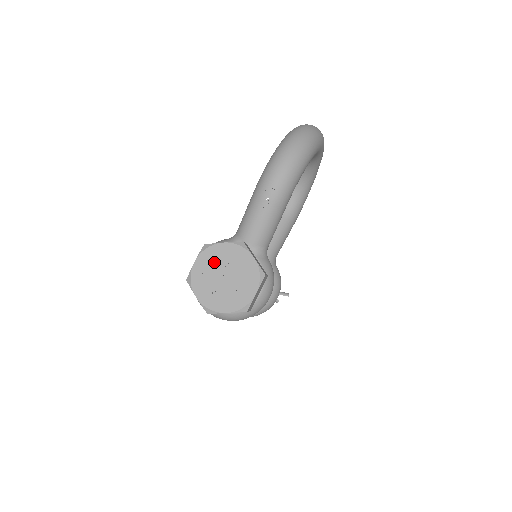
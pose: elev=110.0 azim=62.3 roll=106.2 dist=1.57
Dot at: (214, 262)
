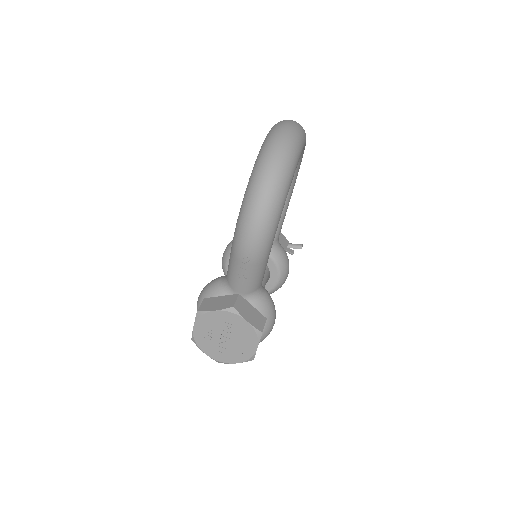
Dot at: (211, 327)
